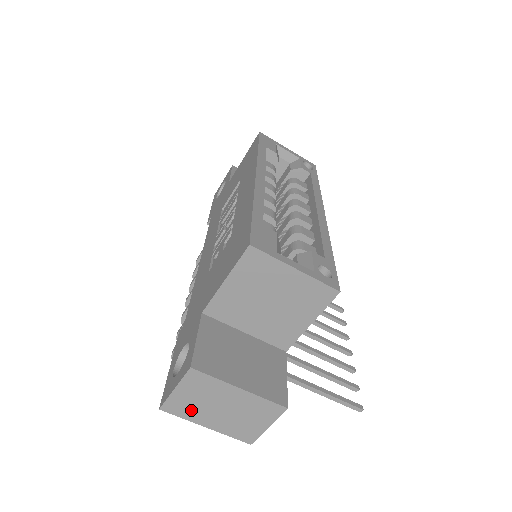
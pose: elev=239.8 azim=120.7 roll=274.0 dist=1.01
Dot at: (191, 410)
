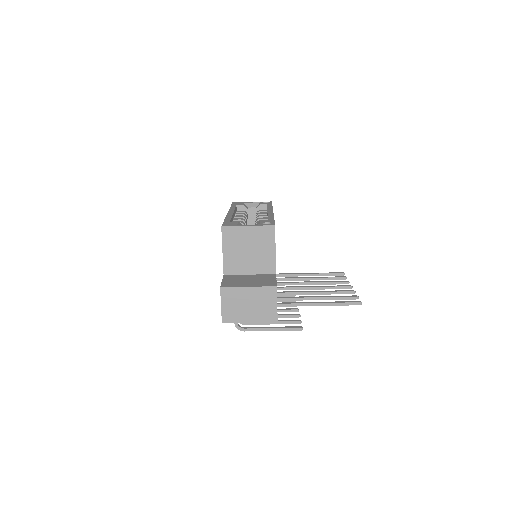
Dot at: (236, 315)
